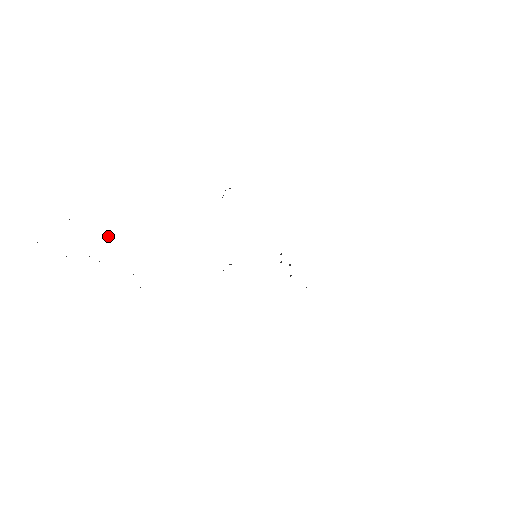
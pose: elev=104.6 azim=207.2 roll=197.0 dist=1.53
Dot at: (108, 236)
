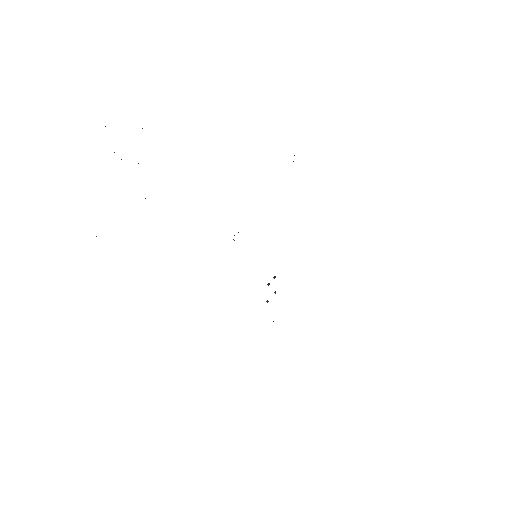
Dot at: occluded
